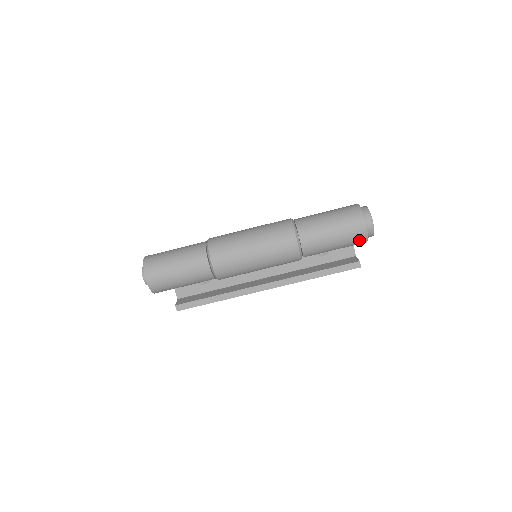
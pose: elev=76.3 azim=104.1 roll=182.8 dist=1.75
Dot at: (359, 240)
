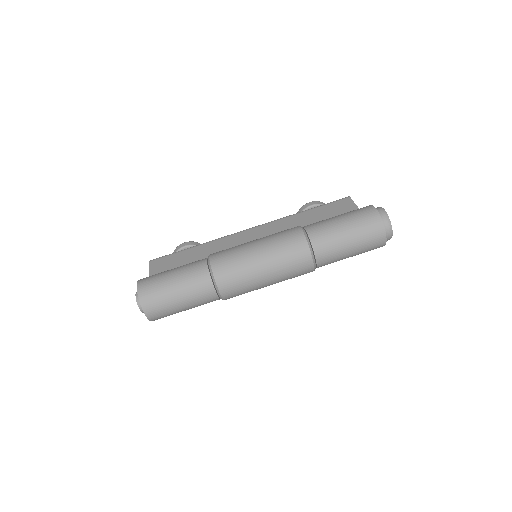
Dot at: (376, 248)
